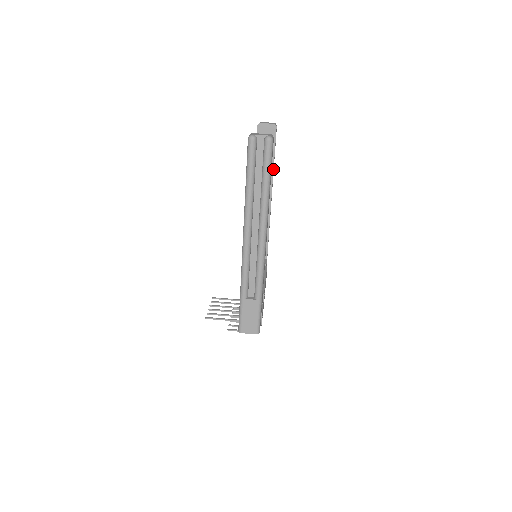
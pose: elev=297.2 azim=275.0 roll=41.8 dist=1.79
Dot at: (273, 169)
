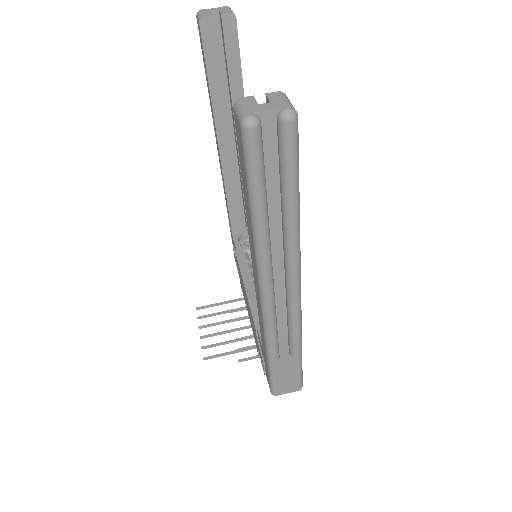
Dot at: occluded
